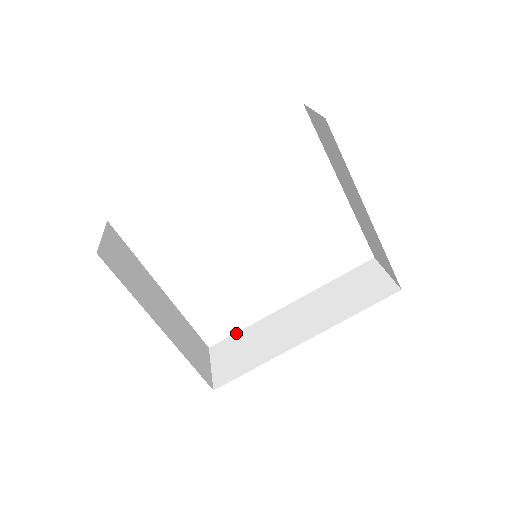
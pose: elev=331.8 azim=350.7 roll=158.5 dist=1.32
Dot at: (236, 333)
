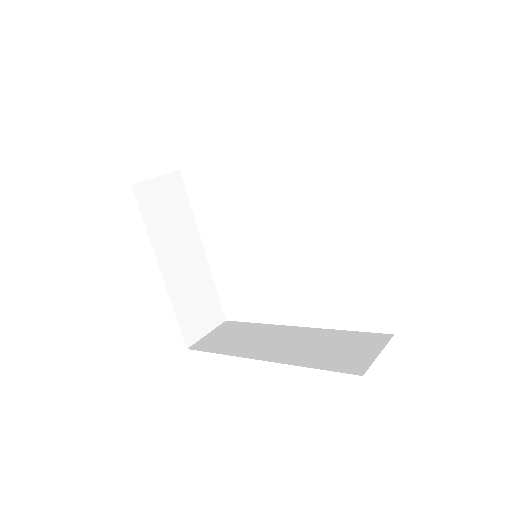
Dot at: (248, 322)
